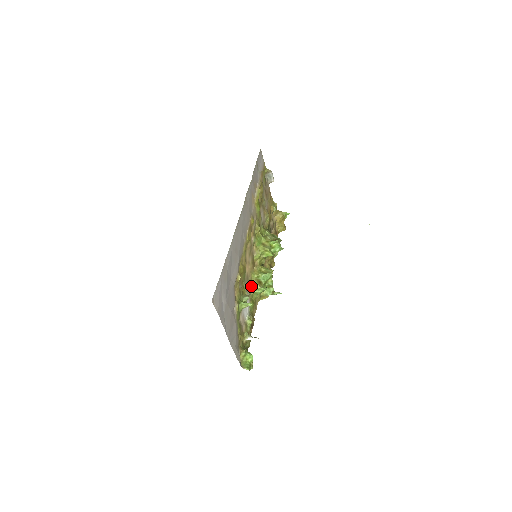
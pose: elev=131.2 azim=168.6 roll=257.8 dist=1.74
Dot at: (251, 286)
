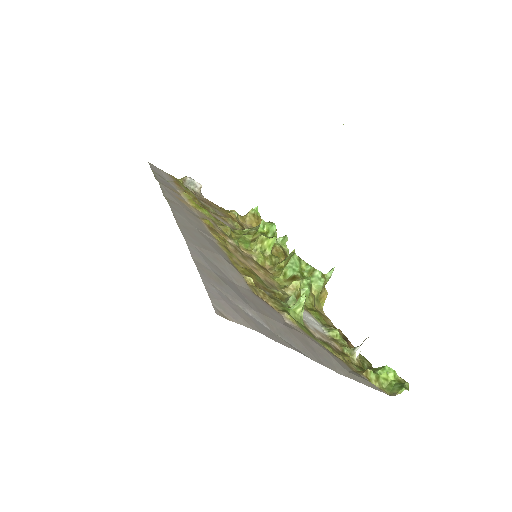
Dot at: (287, 291)
